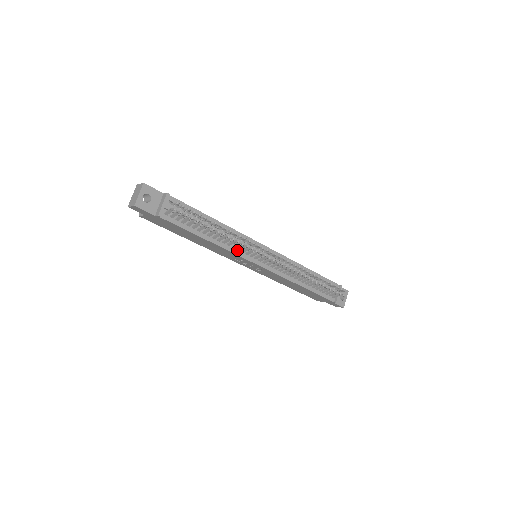
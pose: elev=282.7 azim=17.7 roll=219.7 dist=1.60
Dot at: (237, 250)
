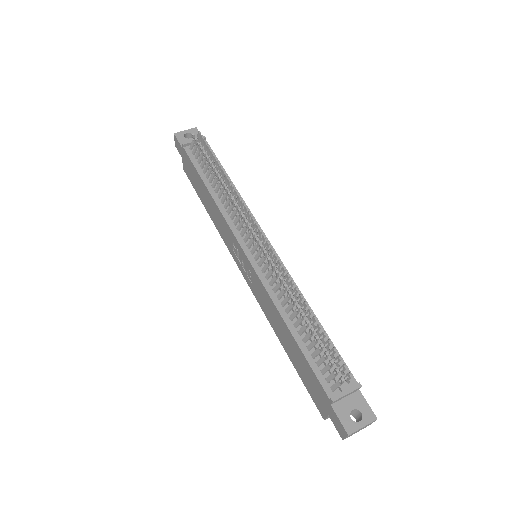
Dot at: (231, 218)
